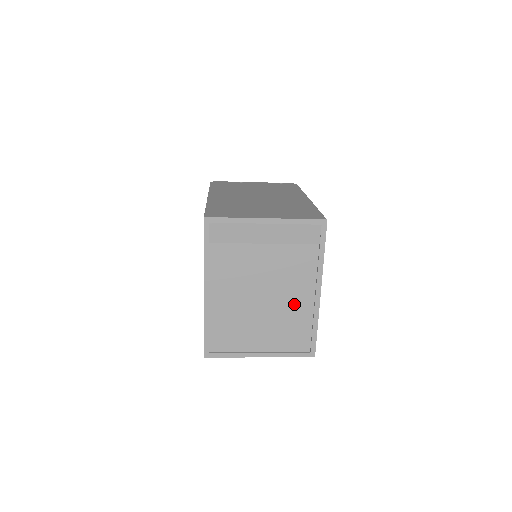
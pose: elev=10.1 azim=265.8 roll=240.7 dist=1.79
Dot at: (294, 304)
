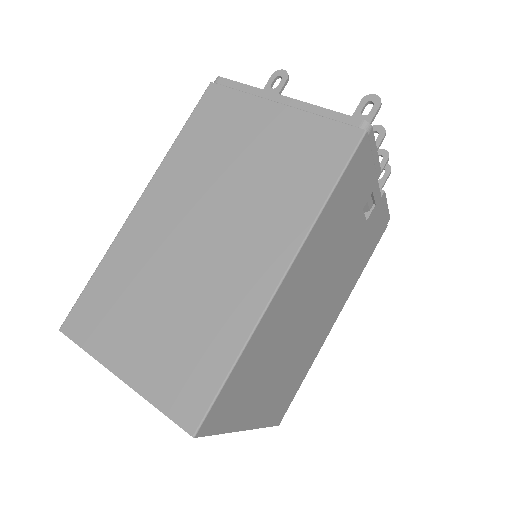
Dot at: occluded
